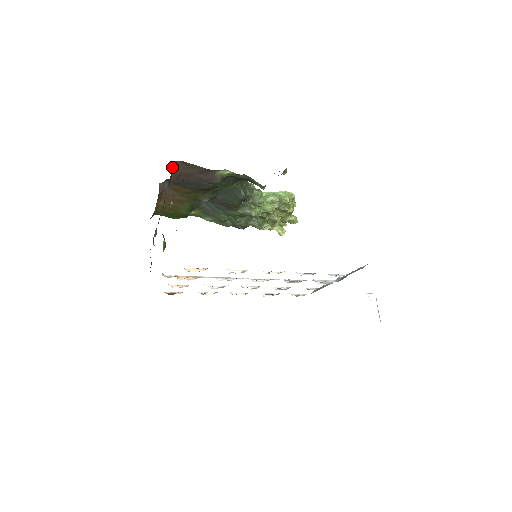
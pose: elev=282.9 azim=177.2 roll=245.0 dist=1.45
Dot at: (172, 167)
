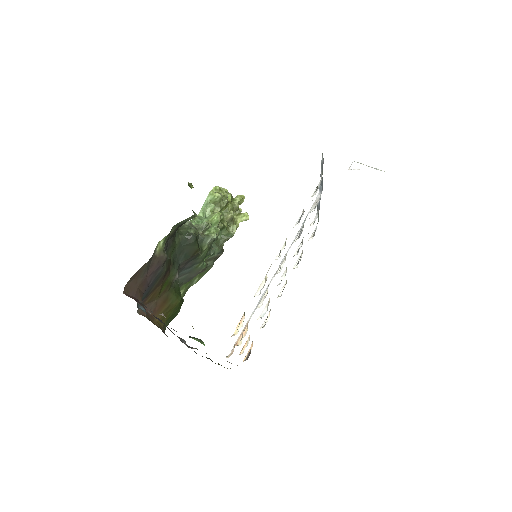
Dot at: (128, 295)
